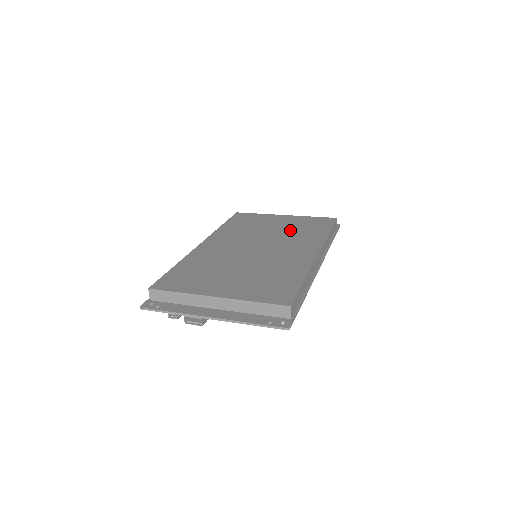
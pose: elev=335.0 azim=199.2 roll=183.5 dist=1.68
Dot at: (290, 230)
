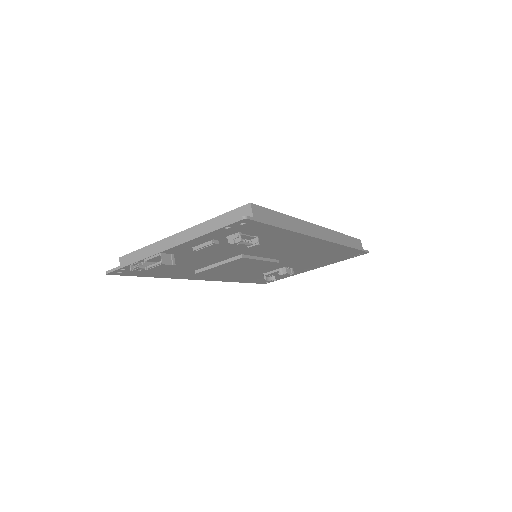
Dot at: occluded
